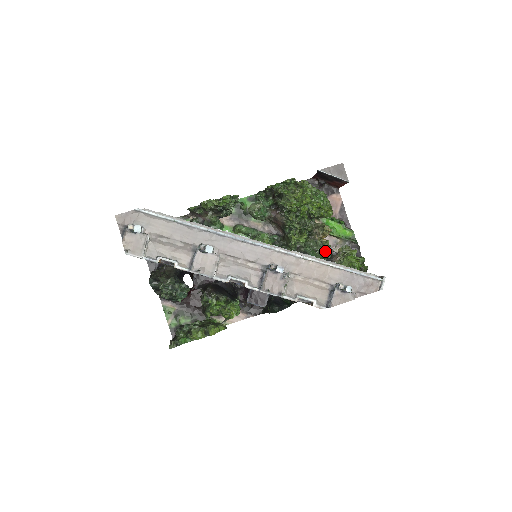
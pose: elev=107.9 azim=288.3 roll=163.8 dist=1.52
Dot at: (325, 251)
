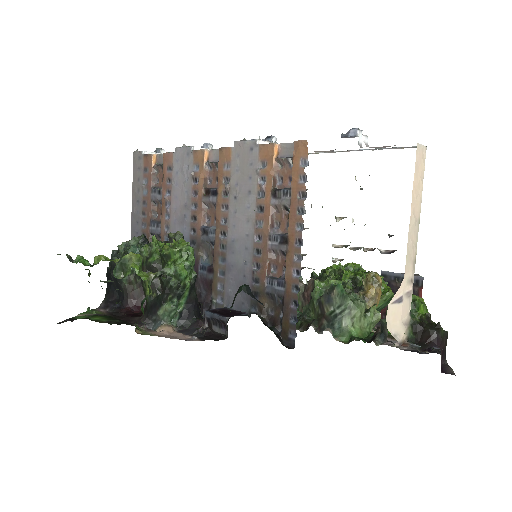
Dot at: (371, 332)
